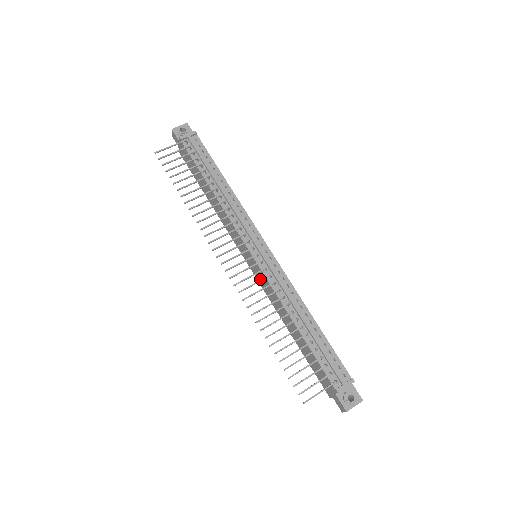
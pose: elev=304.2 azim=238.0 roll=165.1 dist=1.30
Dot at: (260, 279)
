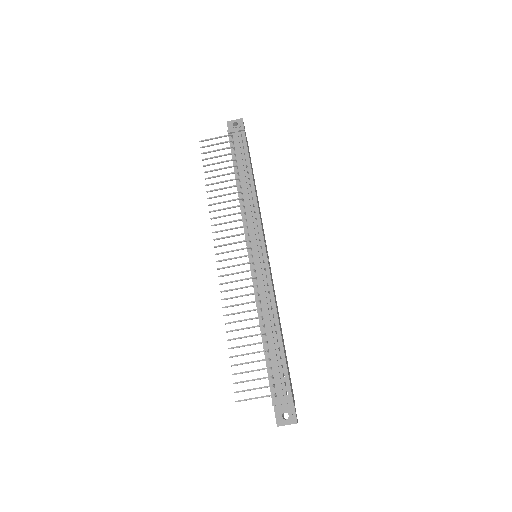
Dot at: occluded
